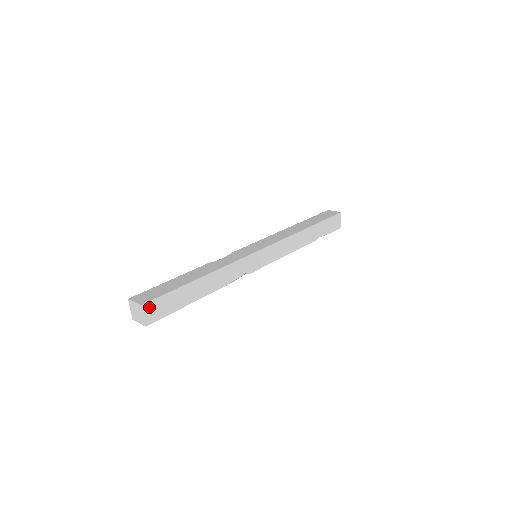
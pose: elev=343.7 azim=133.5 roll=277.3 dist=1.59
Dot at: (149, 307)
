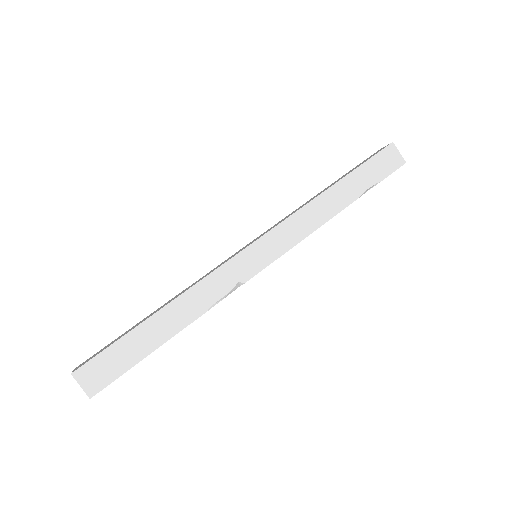
Dot at: (85, 373)
